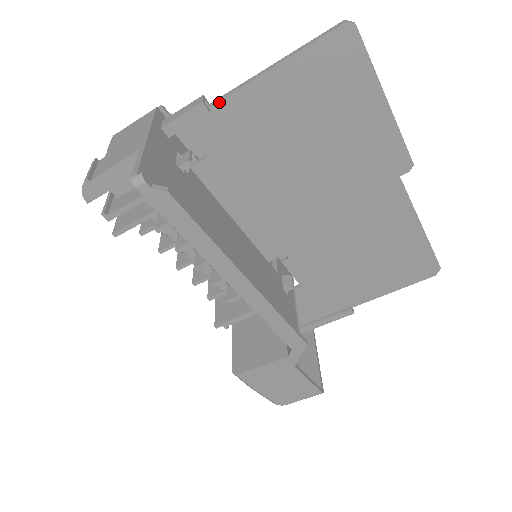
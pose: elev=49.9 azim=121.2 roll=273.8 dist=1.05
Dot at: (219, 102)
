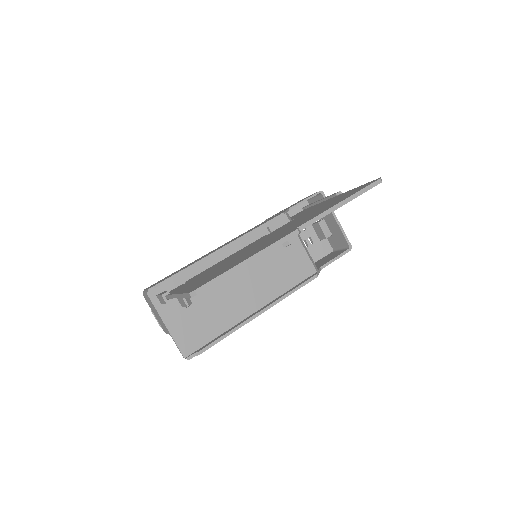
Dot at: (172, 298)
